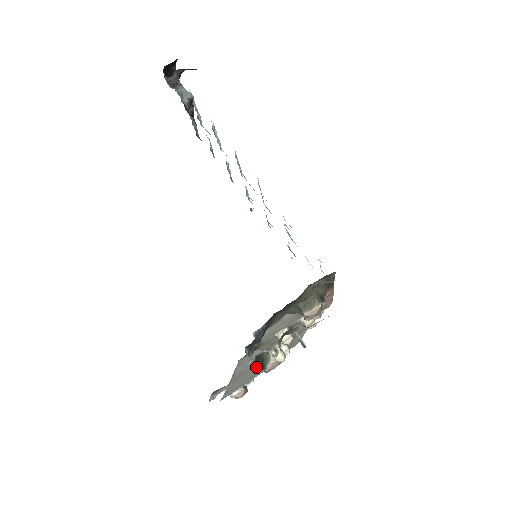
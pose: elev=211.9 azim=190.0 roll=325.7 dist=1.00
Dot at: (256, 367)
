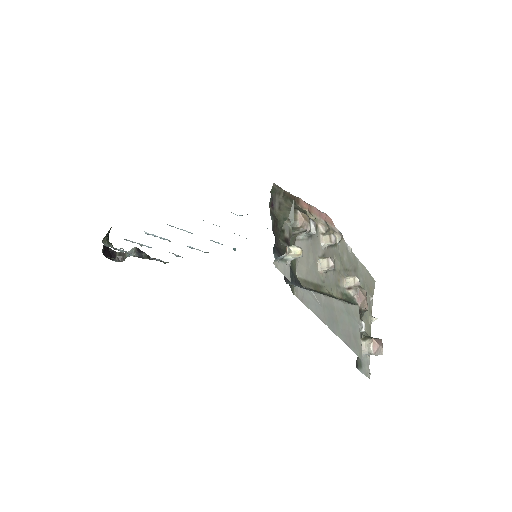
Dot at: (336, 302)
